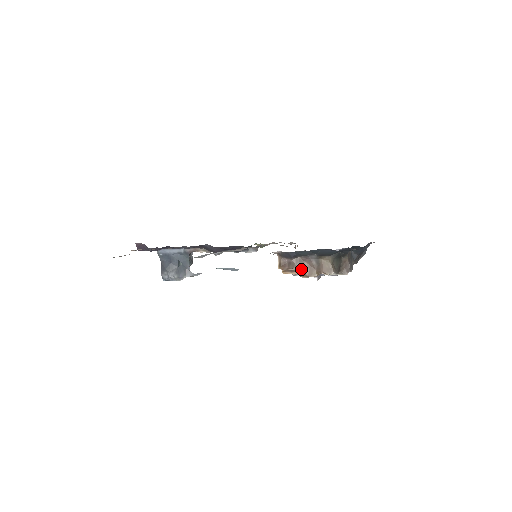
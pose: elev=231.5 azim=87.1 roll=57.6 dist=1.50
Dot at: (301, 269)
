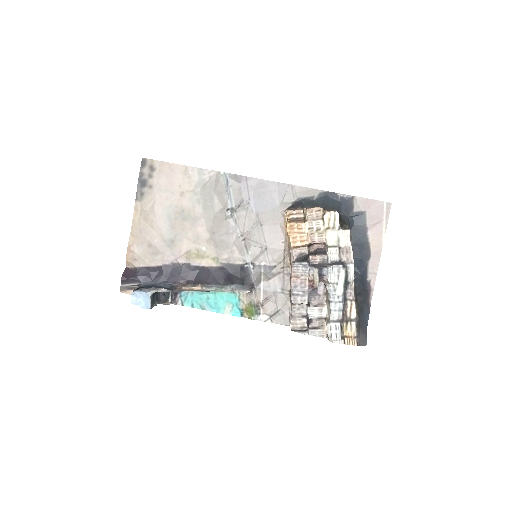
Dot at: occluded
